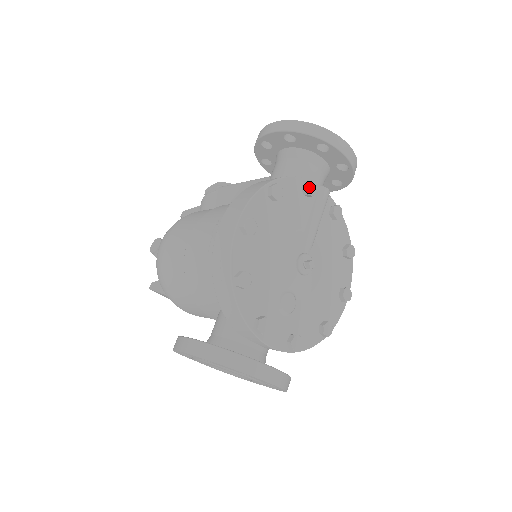
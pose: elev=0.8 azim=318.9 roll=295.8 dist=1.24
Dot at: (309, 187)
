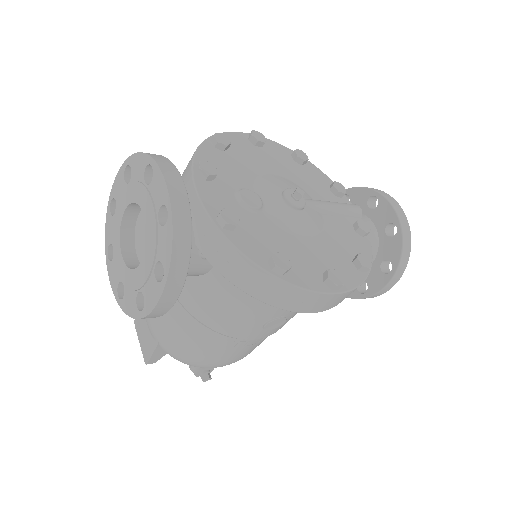
Dot at: (338, 185)
